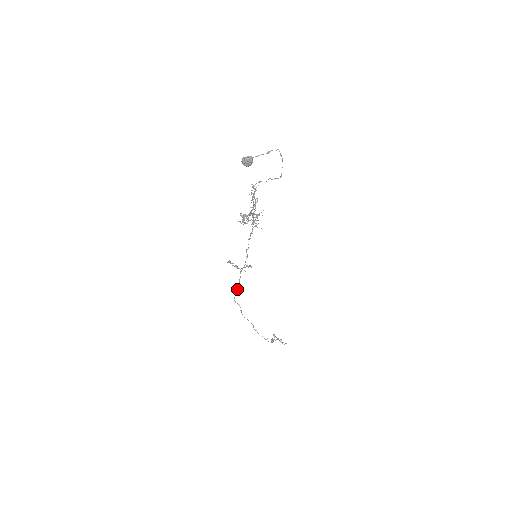
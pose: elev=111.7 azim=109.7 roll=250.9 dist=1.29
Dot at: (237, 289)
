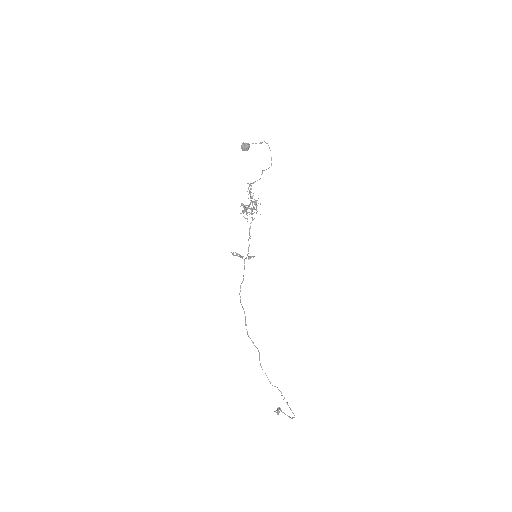
Dot at: (242, 281)
